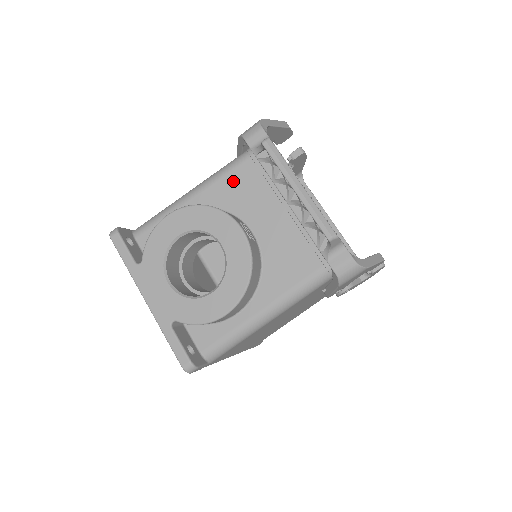
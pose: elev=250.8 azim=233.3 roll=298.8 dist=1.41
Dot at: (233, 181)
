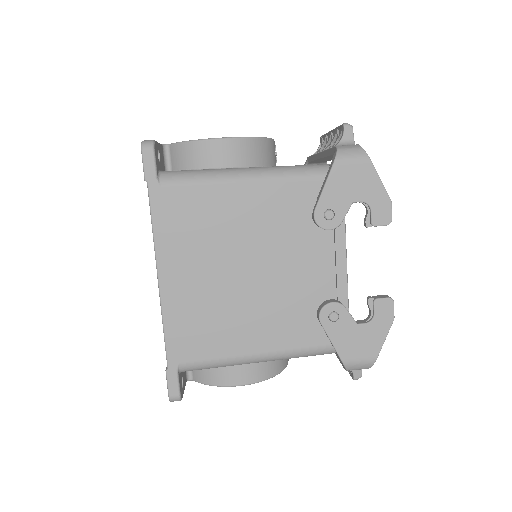
Dot at: occluded
